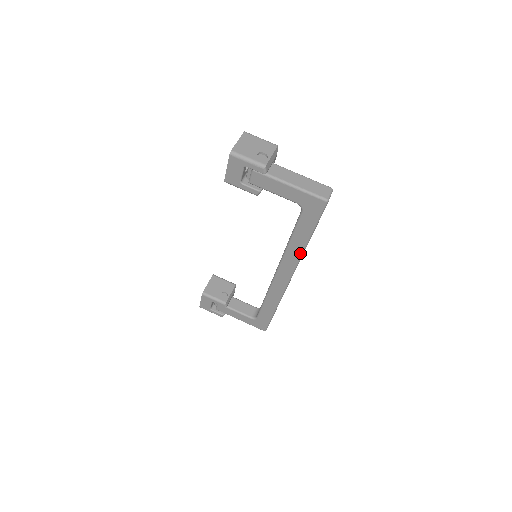
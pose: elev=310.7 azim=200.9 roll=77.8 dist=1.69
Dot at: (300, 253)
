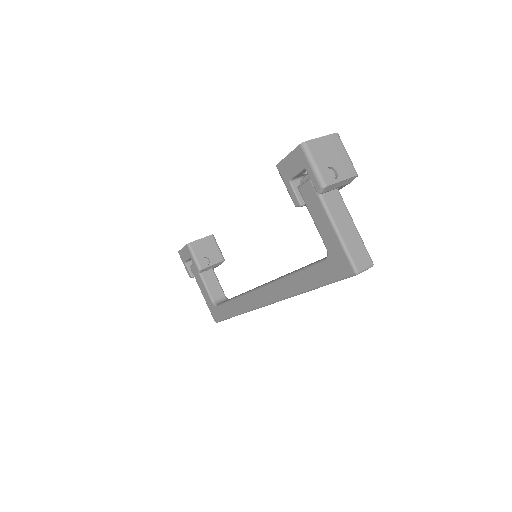
Dot at: (293, 292)
